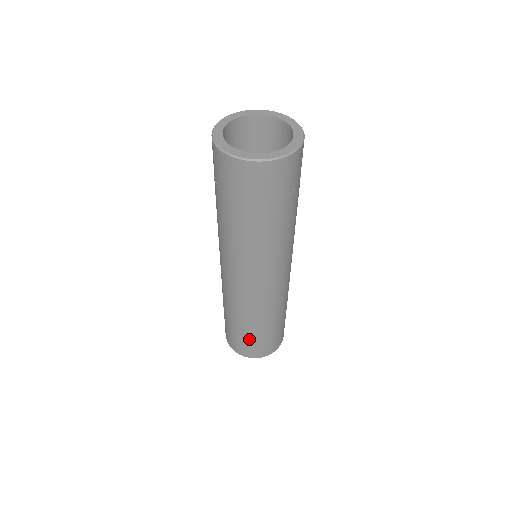
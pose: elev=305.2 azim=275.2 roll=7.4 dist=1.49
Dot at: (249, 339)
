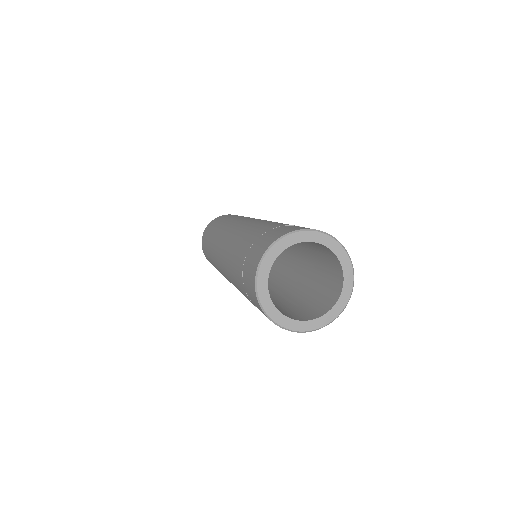
Dot at: occluded
